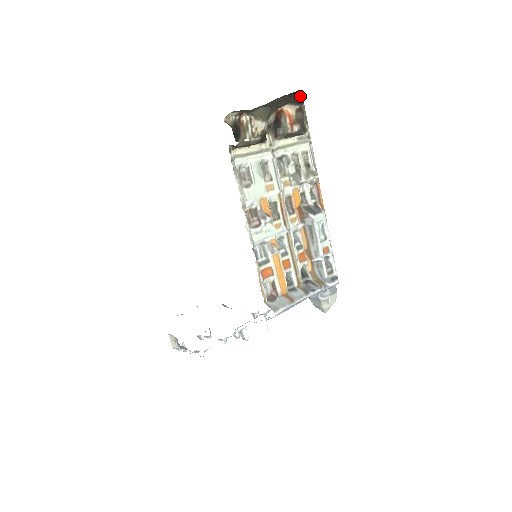
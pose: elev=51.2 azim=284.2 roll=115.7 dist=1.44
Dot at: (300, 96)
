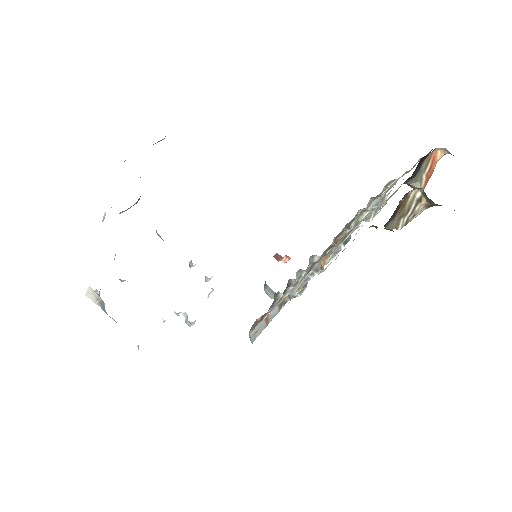
Dot at: occluded
